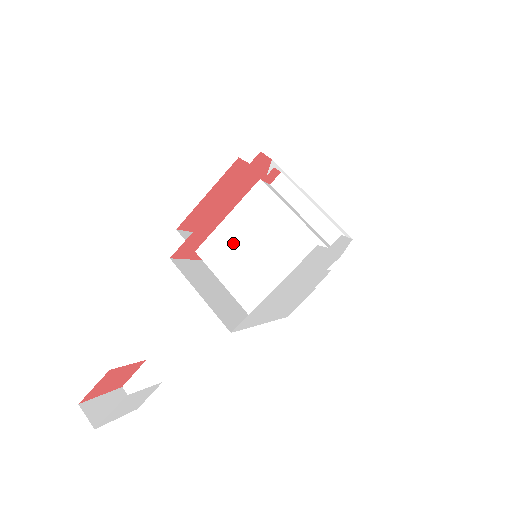
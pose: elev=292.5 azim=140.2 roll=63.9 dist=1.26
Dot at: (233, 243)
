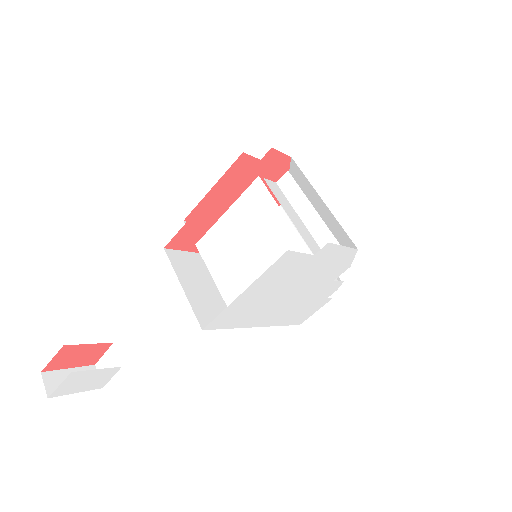
Dot at: (227, 240)
